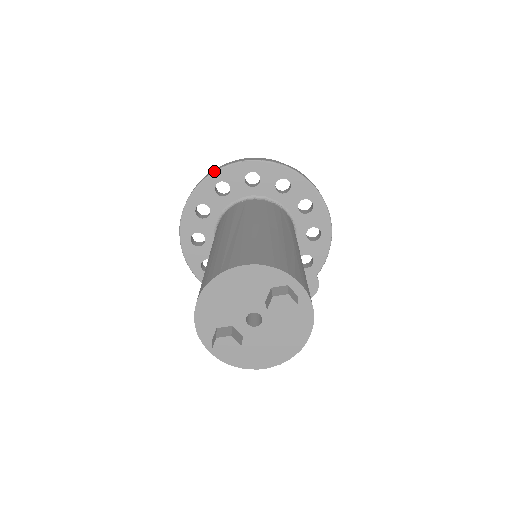
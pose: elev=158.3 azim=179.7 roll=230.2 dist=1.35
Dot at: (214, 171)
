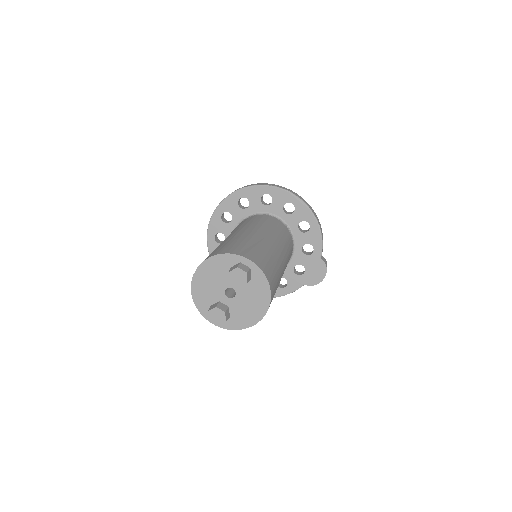
Dot at: (216, 207)
